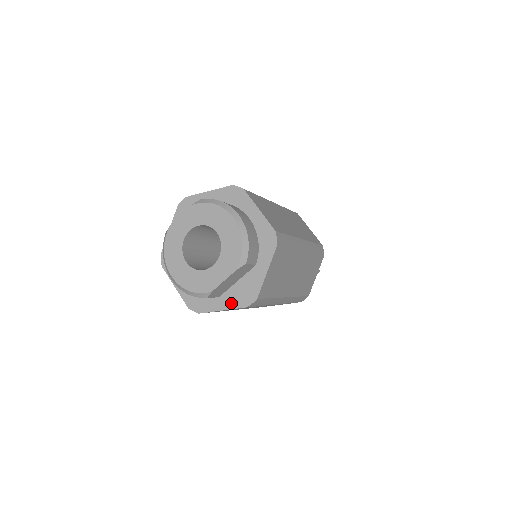
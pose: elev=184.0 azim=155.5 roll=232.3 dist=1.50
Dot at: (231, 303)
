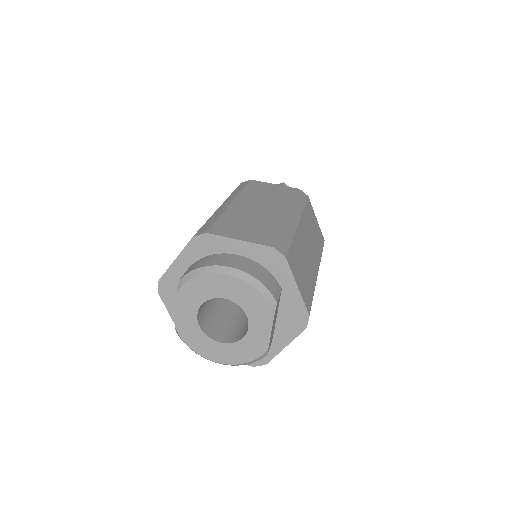
Dot at: (288, 336)
